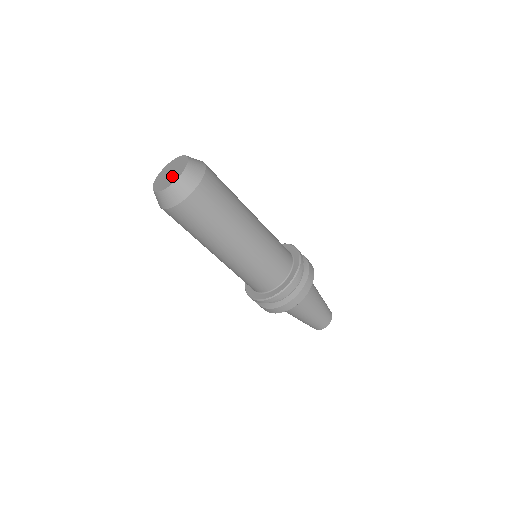
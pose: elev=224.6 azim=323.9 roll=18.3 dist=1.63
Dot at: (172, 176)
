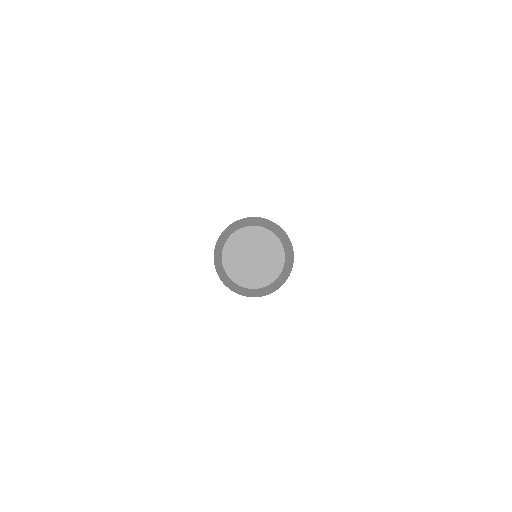
Dot at: (246, 270)
